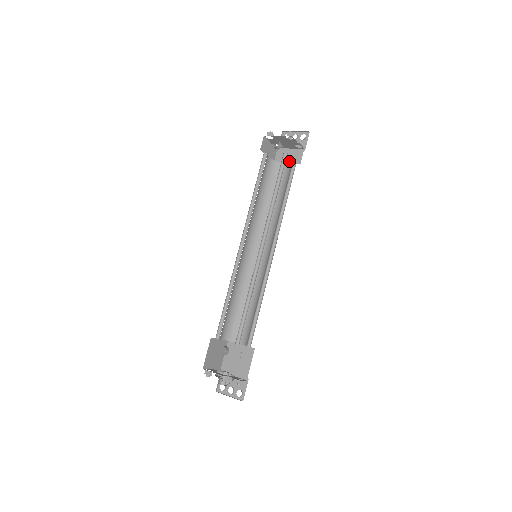
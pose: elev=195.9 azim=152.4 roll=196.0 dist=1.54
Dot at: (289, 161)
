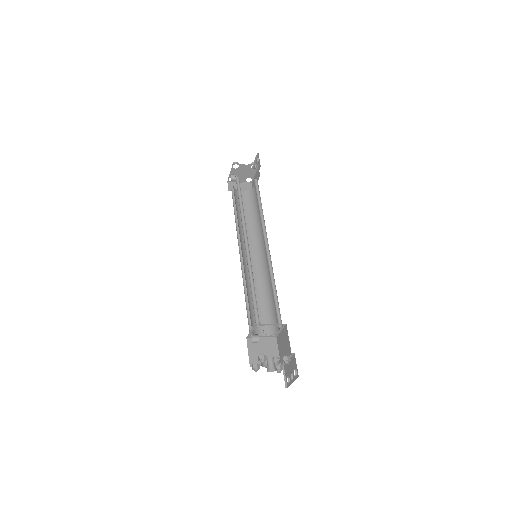
Dot at: occluded
